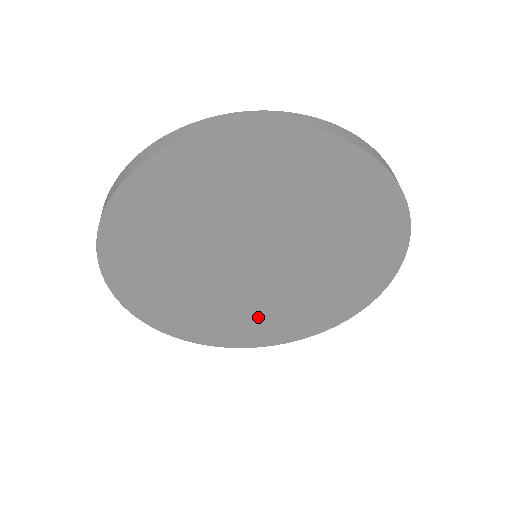
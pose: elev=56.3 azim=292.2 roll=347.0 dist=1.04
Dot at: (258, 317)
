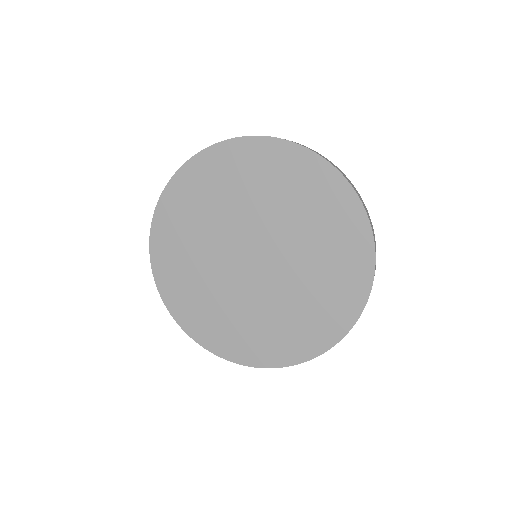
Dot at: (255, 324)
